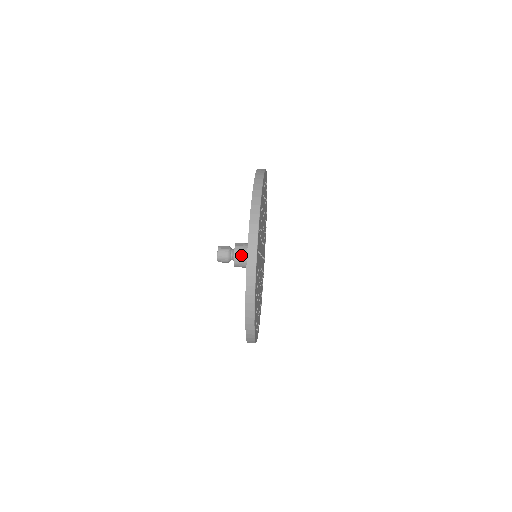
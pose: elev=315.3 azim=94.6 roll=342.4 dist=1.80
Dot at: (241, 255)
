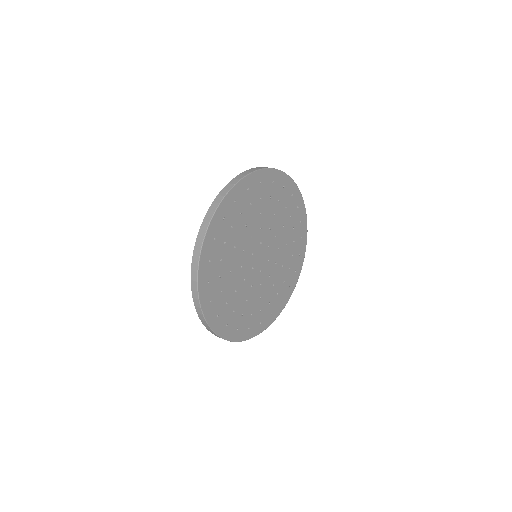
Dot at: occluded
